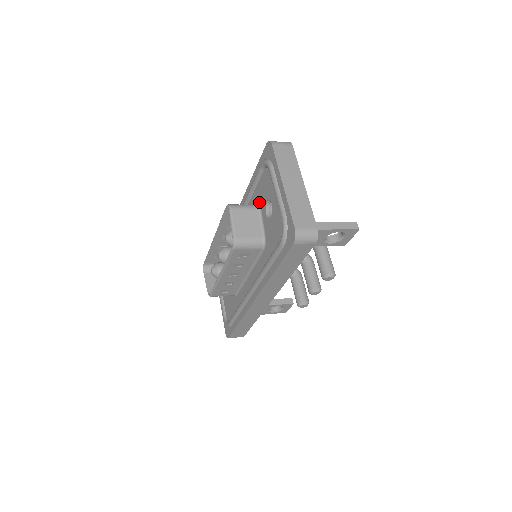
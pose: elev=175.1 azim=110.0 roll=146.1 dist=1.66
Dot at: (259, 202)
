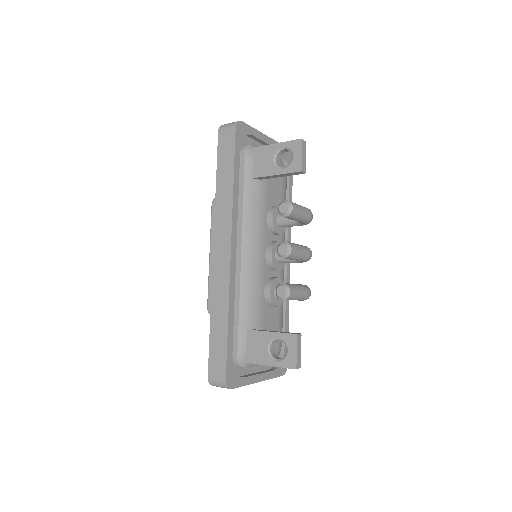
Dot at: occluded
